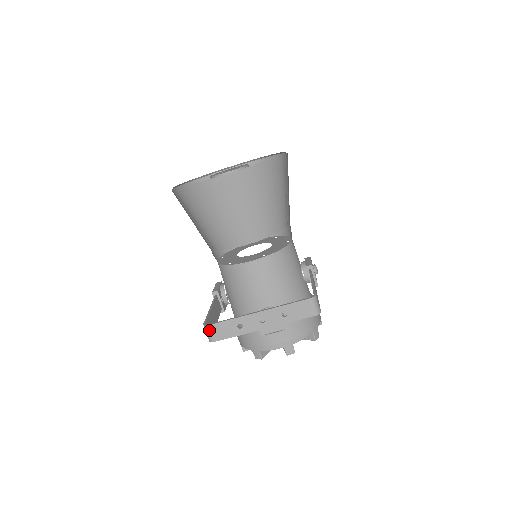
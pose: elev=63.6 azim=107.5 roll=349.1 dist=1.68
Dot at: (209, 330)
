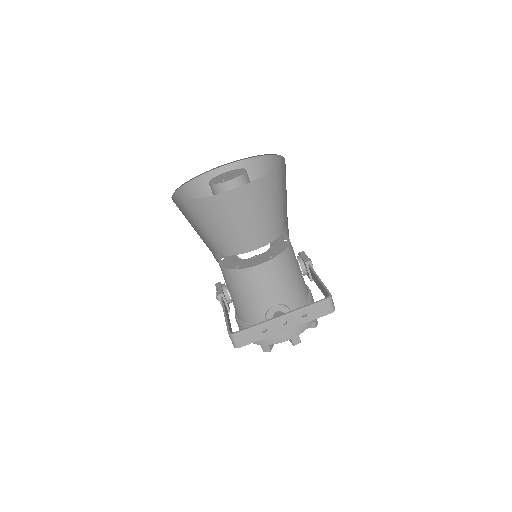
Dot at: (235, 338)
